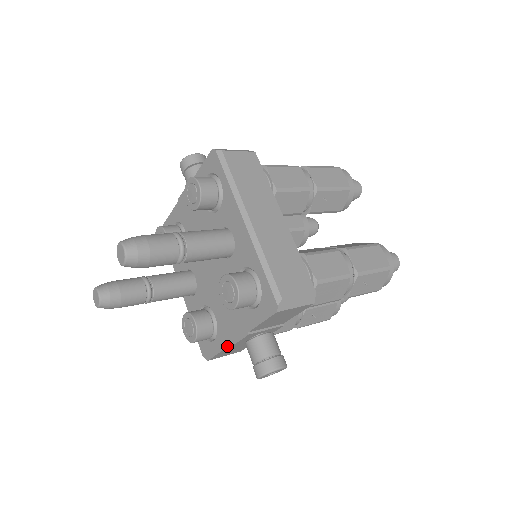
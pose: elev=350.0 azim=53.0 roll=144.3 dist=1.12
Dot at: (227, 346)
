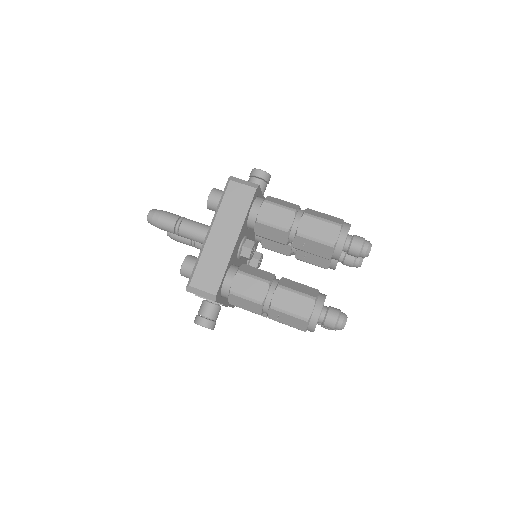
Dot at: occluded
